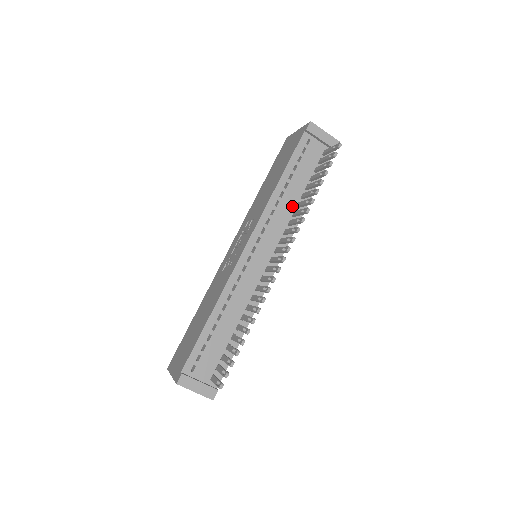
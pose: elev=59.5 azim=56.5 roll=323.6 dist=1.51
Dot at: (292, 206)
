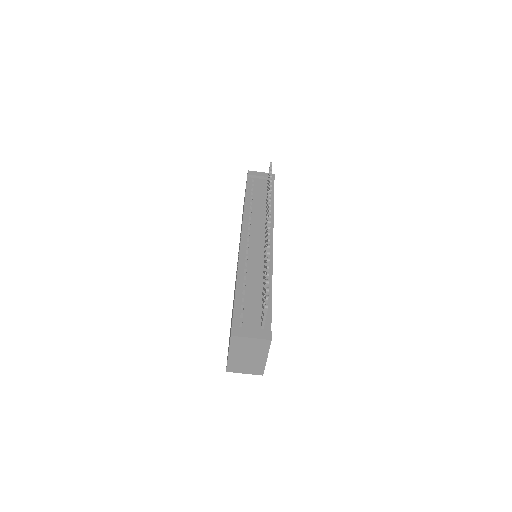
Dot at: (262, 212)
